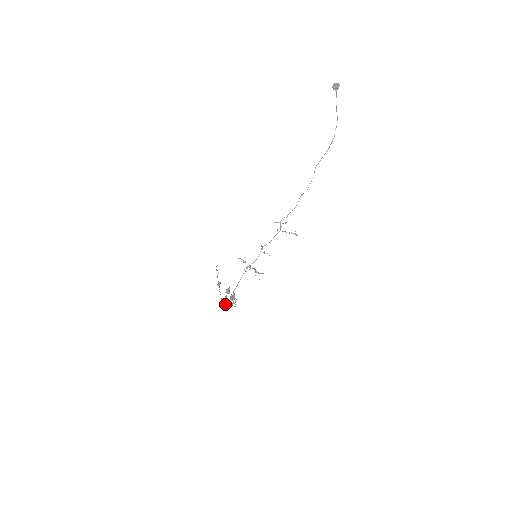
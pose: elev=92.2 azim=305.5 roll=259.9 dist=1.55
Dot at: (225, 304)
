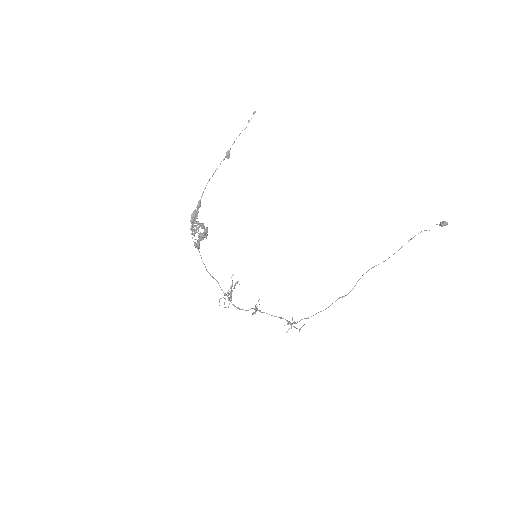
Dot at: (194, 215)
